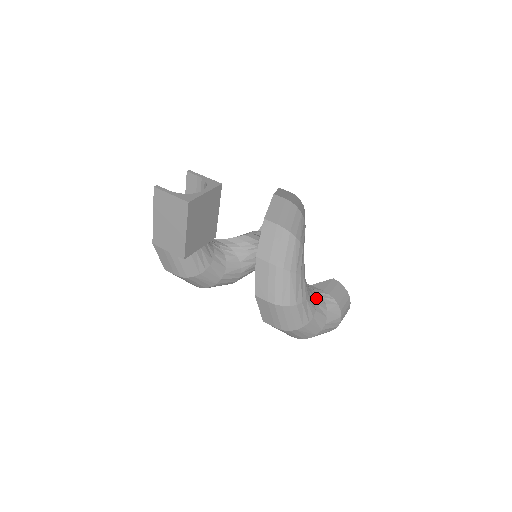
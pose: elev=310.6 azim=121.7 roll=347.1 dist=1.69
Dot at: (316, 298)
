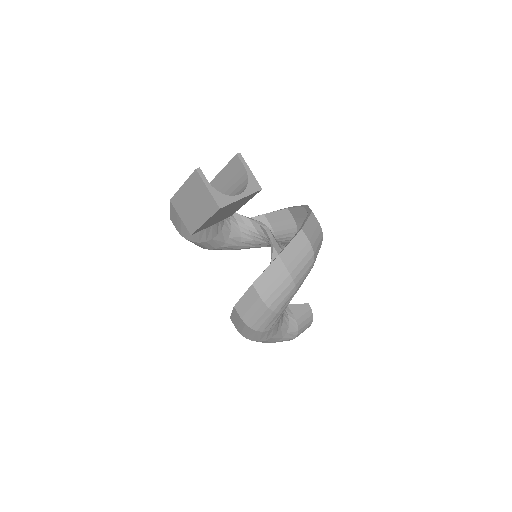
Dot at: (283, 322)
